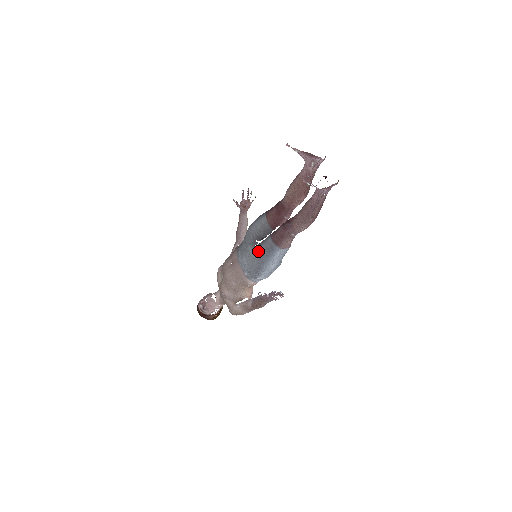
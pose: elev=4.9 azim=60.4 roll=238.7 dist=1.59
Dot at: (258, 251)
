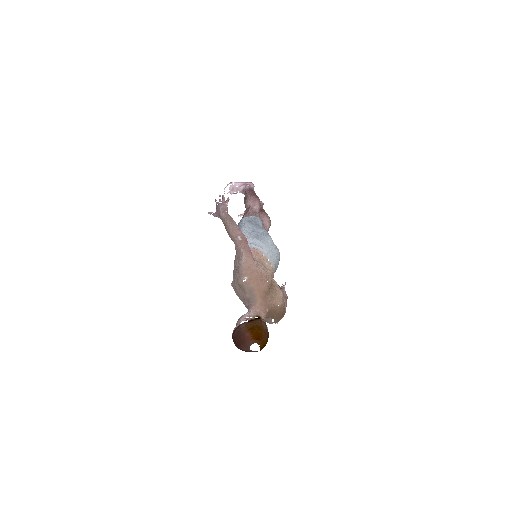
Dot at: occluded
